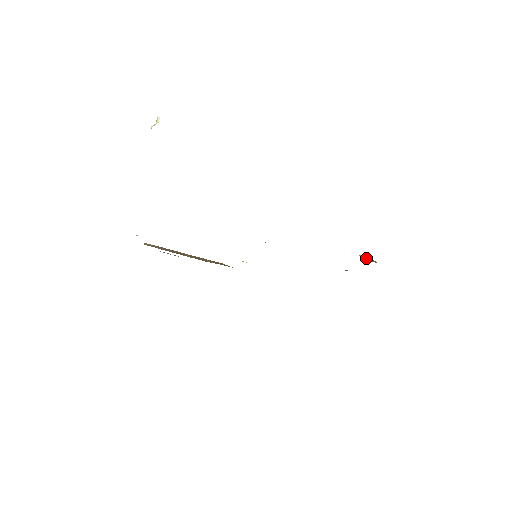
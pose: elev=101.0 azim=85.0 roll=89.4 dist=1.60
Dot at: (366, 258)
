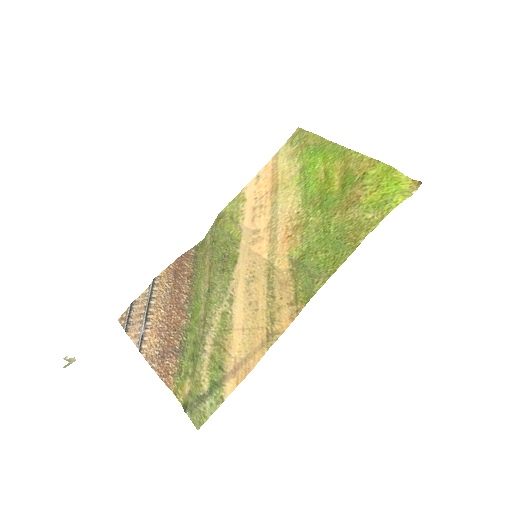
Dot at: (397, 185)
